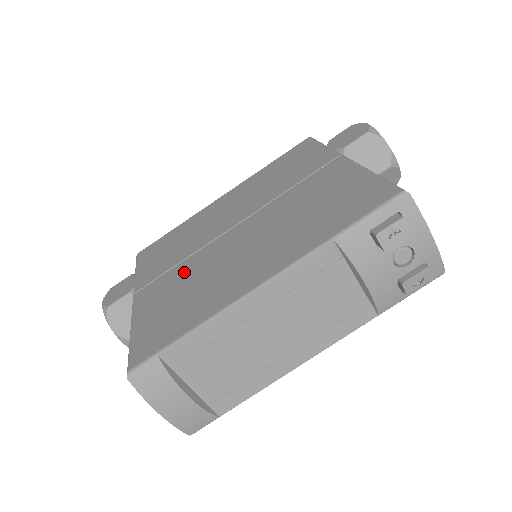
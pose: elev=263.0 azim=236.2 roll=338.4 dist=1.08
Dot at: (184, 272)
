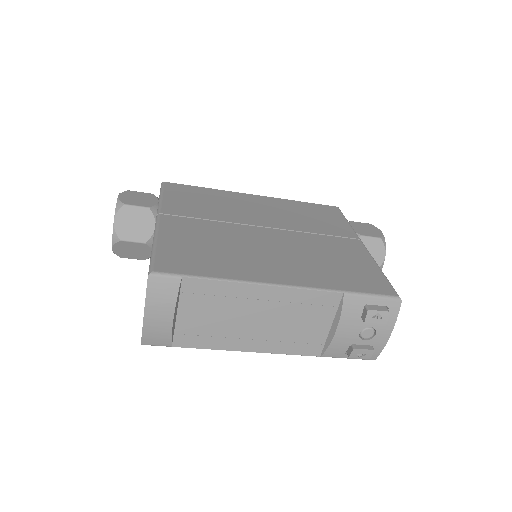
Dot at: (213, 230)
